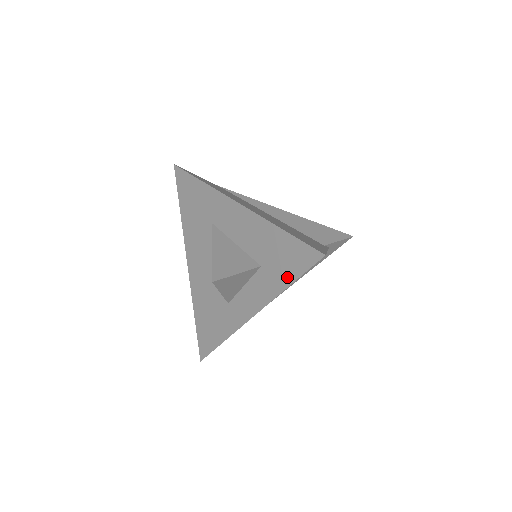
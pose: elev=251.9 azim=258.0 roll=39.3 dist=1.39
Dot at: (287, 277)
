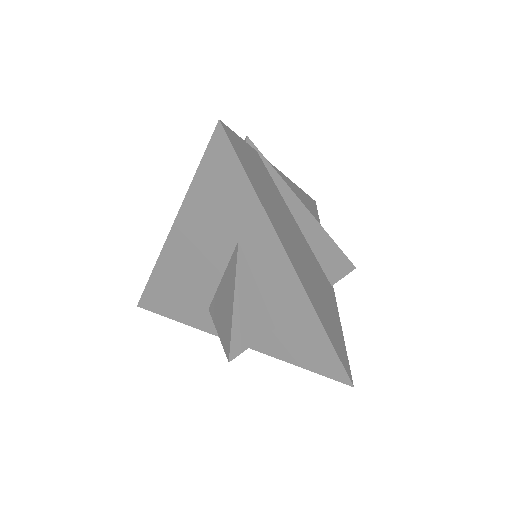
Dot at: (299, 360)
